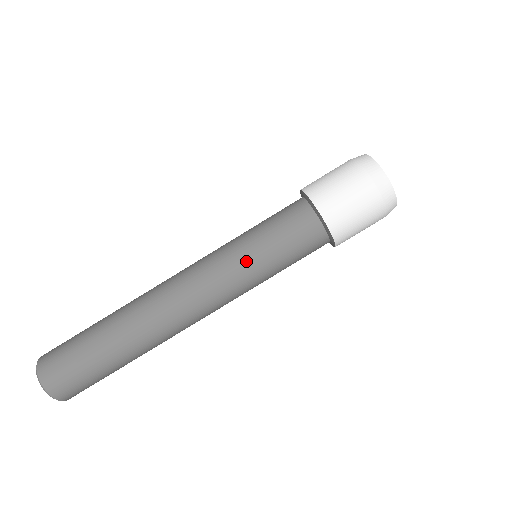
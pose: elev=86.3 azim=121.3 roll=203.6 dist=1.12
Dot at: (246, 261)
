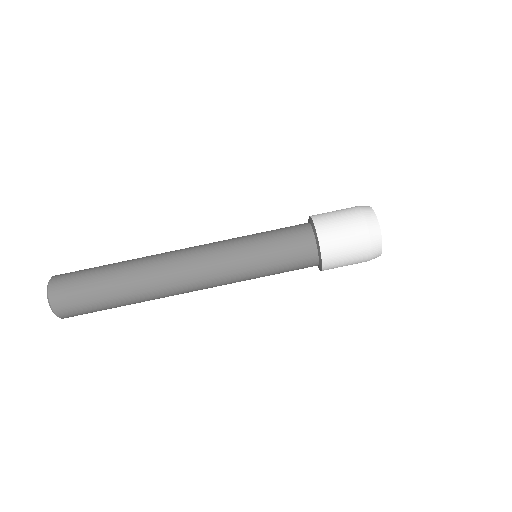
Dot at: (245, 246)
